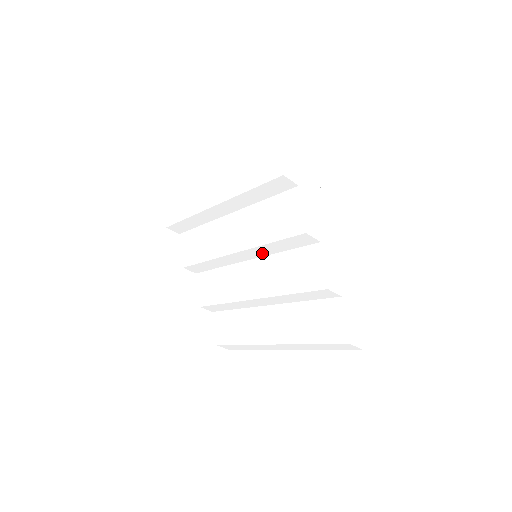
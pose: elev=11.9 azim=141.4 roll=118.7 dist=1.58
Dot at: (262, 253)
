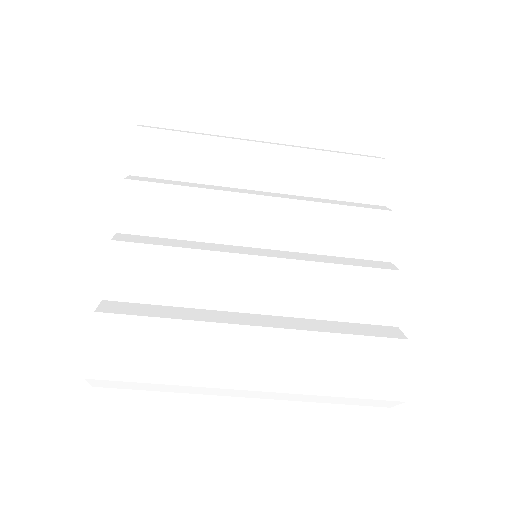
Dot at: (300, 245)
